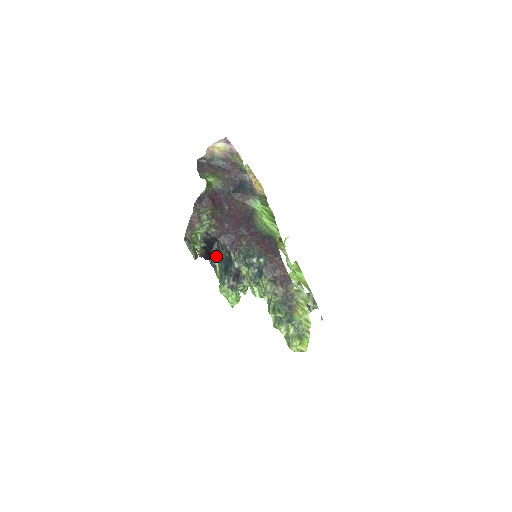
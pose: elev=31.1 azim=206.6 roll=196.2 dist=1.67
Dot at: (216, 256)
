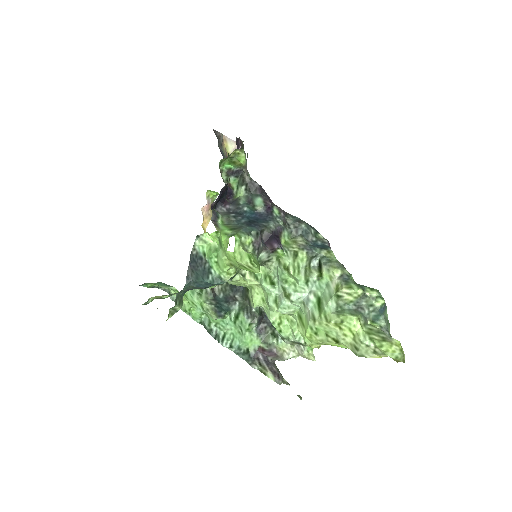
Dot at: (218, 211)
